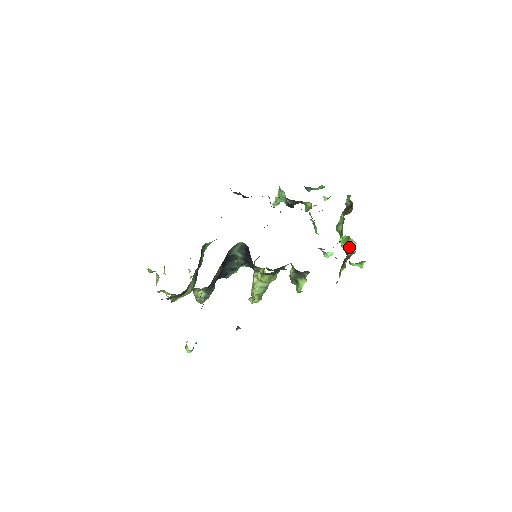
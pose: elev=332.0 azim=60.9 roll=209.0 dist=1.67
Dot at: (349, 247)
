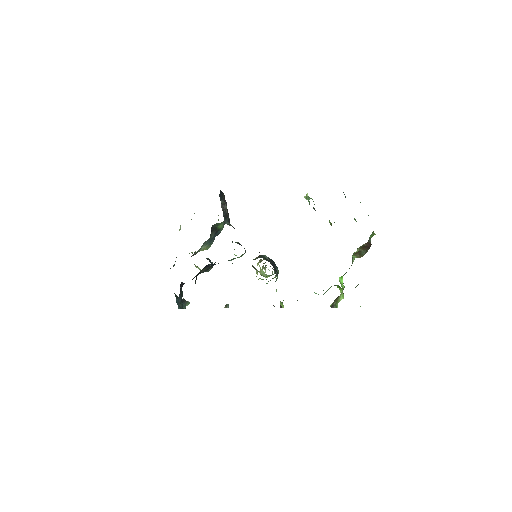
Dot at: occluded
